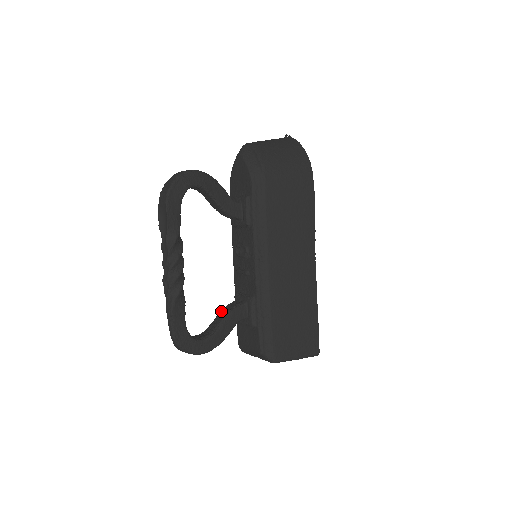
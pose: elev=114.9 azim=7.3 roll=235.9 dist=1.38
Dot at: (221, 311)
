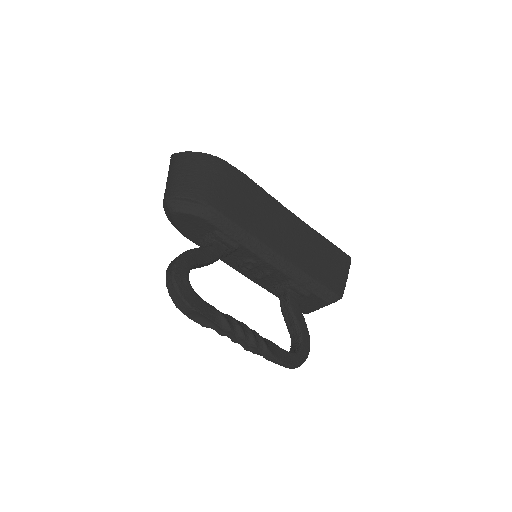
Dot at: (283, 314)
